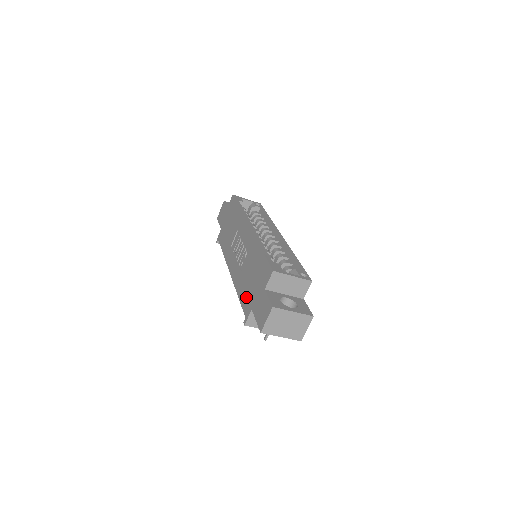
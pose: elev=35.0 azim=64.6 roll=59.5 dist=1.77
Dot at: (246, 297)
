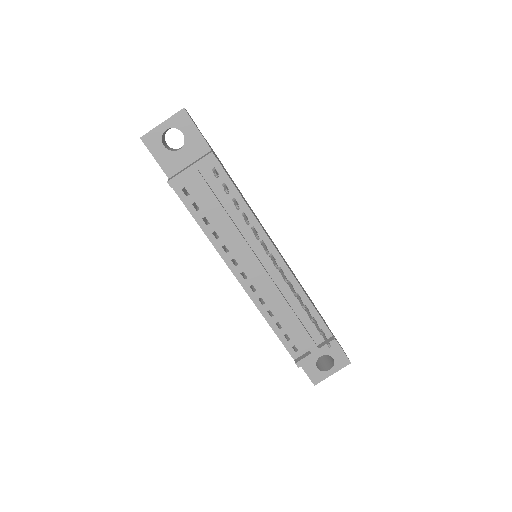
Dot at: occluded
